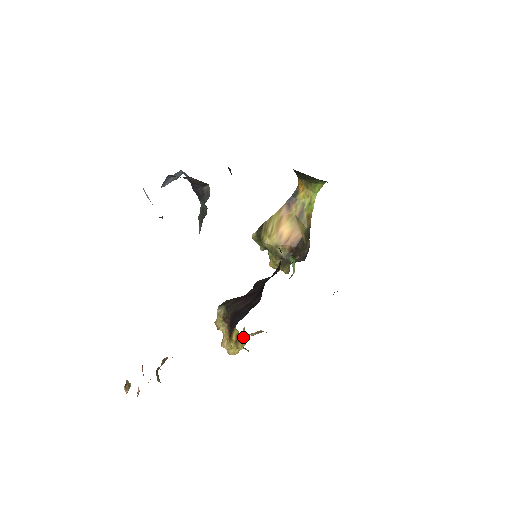
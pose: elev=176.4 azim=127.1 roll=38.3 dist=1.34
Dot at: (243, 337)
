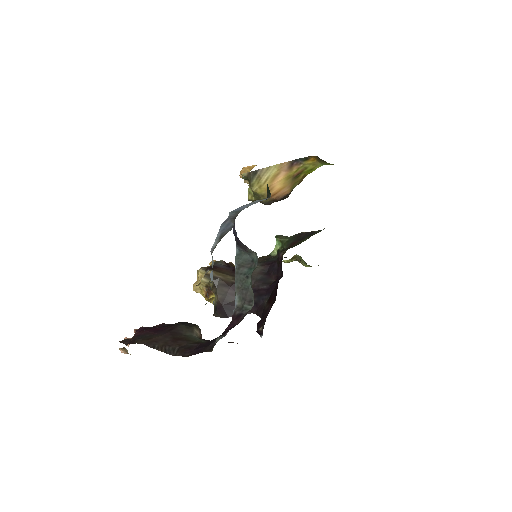
Dot at: occluded
